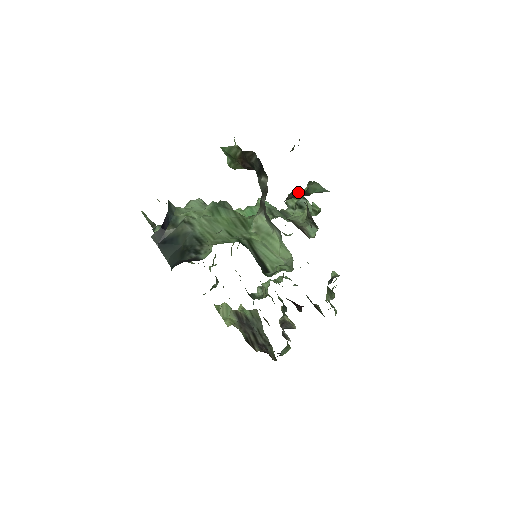
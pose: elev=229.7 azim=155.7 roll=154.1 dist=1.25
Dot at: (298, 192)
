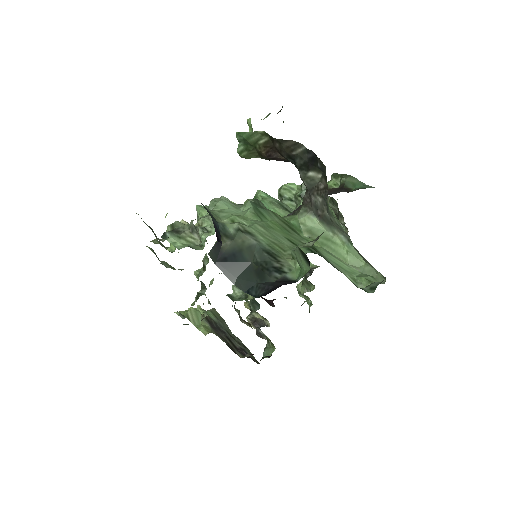
Dot at: occluded
